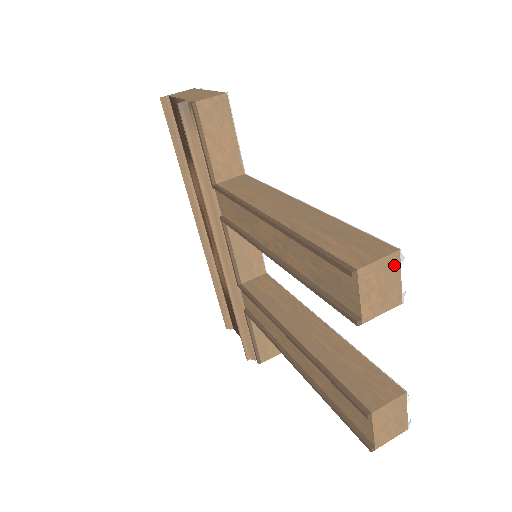
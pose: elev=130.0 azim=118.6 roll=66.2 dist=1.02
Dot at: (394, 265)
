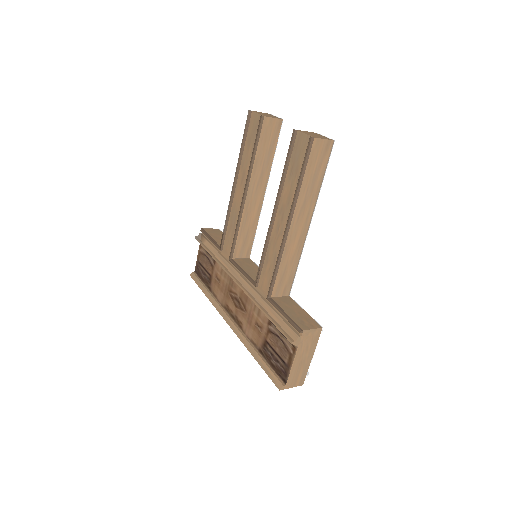
Dot at: occluded
